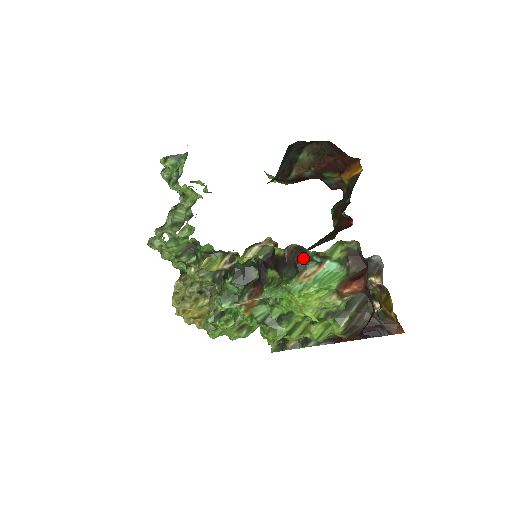
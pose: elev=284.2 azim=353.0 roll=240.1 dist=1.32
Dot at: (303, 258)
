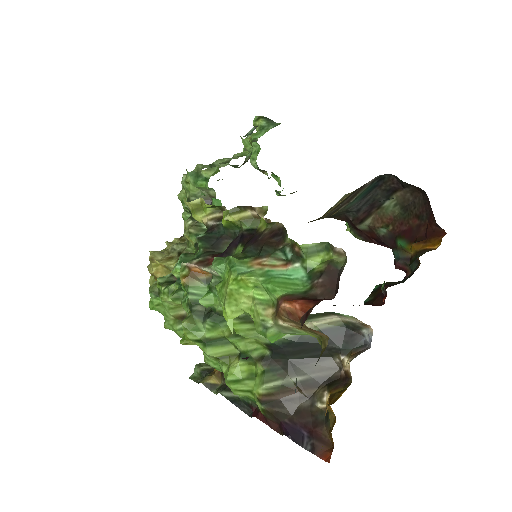
Dot at: (277, 244)
